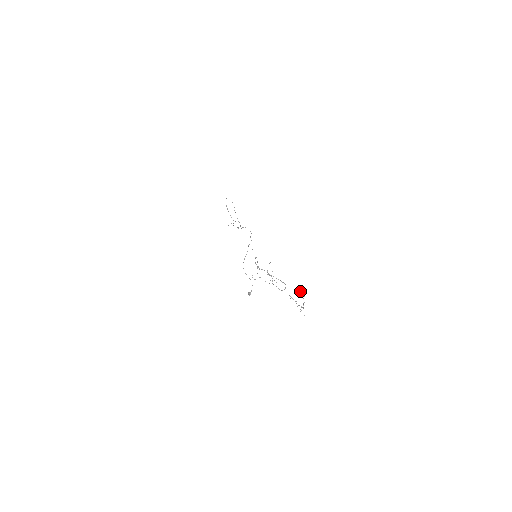
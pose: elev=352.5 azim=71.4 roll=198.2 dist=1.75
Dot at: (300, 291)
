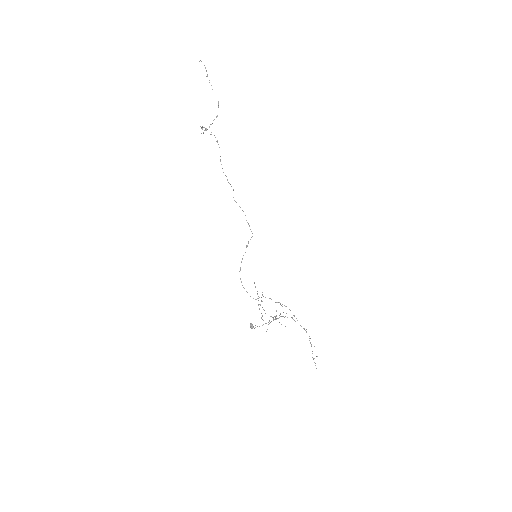
Dot at: occluded
